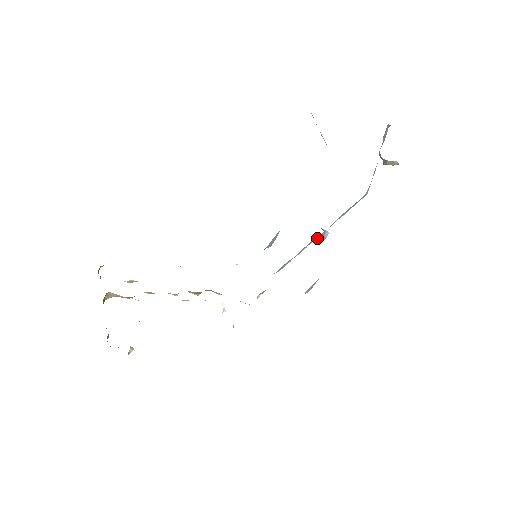
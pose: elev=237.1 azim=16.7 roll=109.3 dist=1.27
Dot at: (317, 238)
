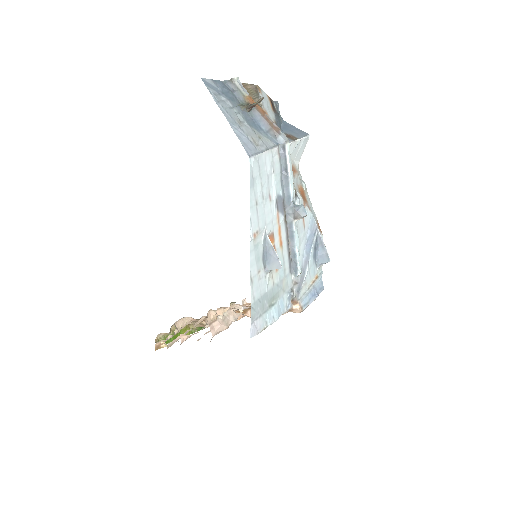
Dot at: (293, 215)
